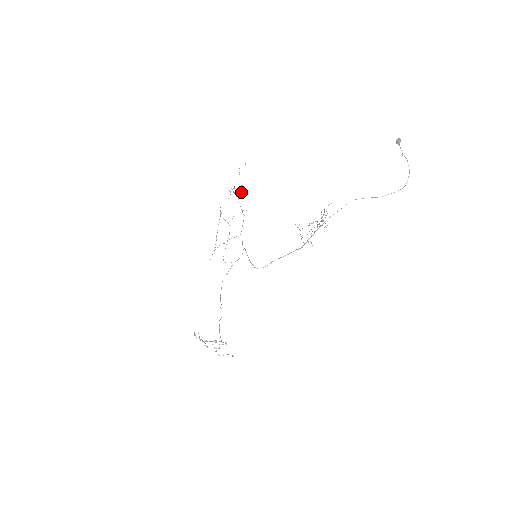
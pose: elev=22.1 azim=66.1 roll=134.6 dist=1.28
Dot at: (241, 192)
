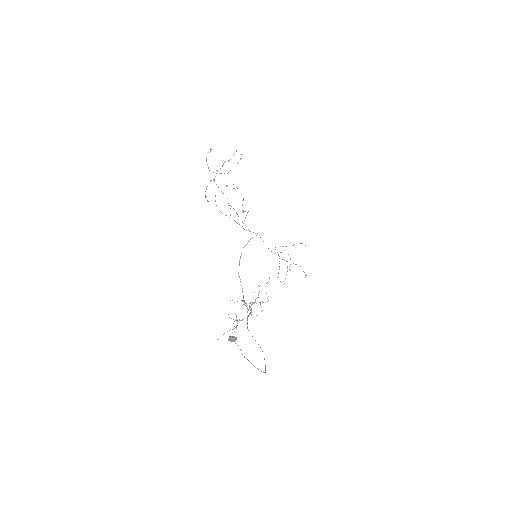
Dot at: occluded
